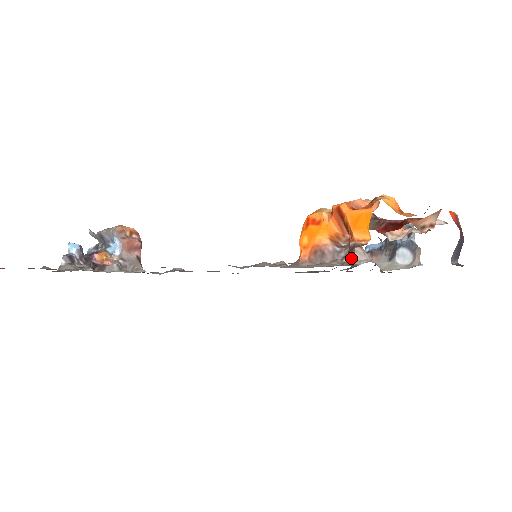
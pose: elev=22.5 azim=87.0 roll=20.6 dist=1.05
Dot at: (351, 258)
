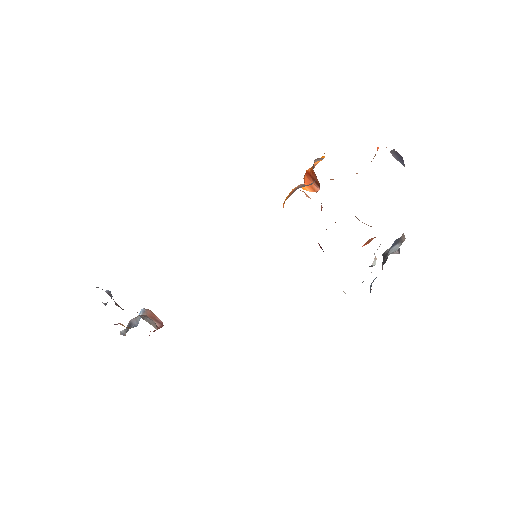
Dot at: (313, 168)
